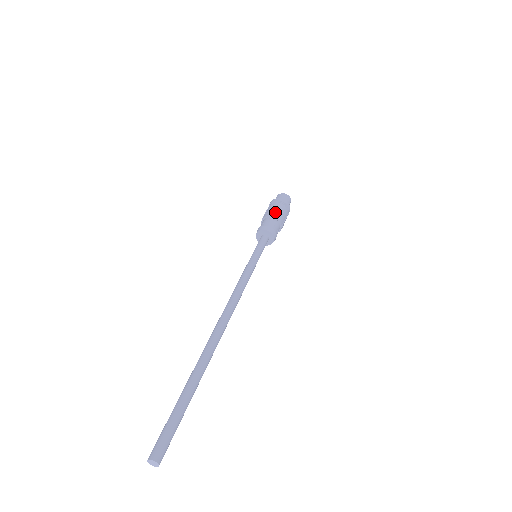
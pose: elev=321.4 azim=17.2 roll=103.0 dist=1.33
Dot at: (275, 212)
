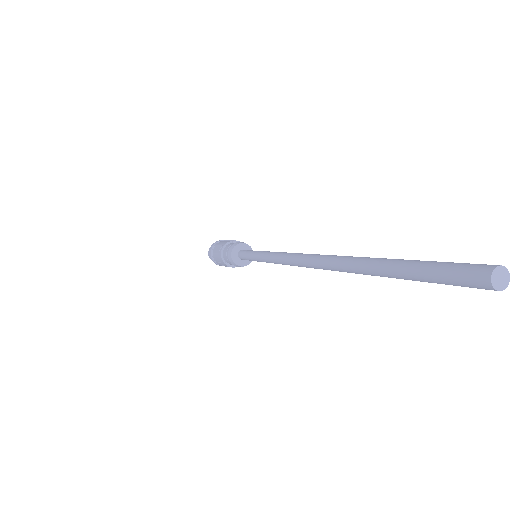
Dot at: occluded
